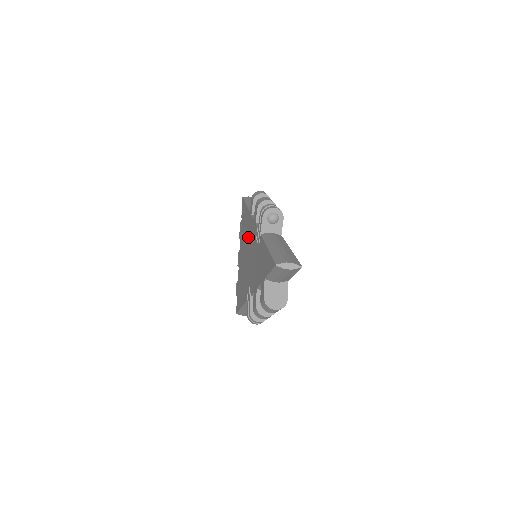
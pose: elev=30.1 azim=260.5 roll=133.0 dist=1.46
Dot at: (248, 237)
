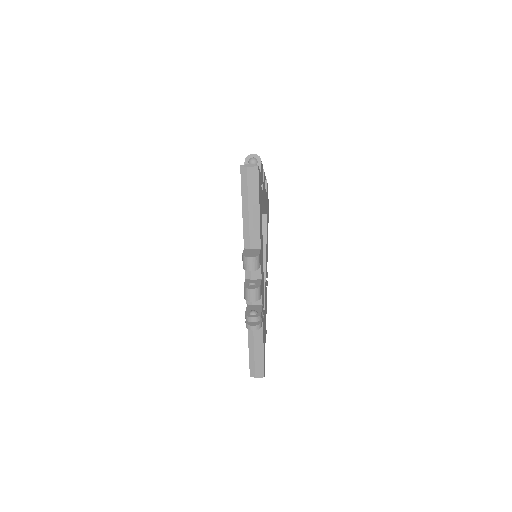
Dot at: occluded
